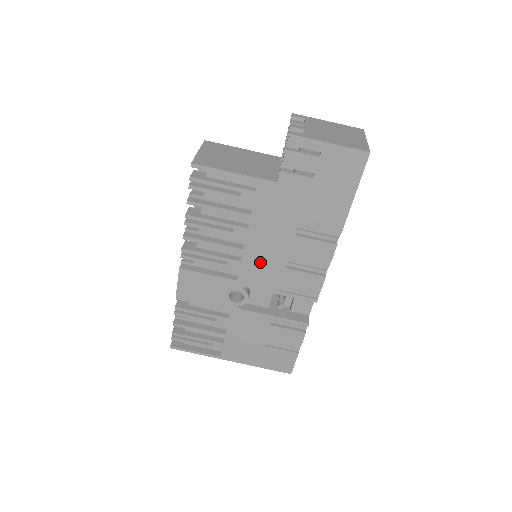
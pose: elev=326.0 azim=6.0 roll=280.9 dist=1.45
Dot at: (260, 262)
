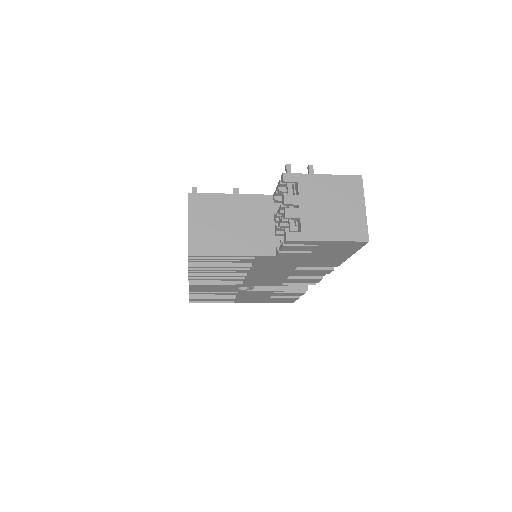
Dot at: (263, 278)
